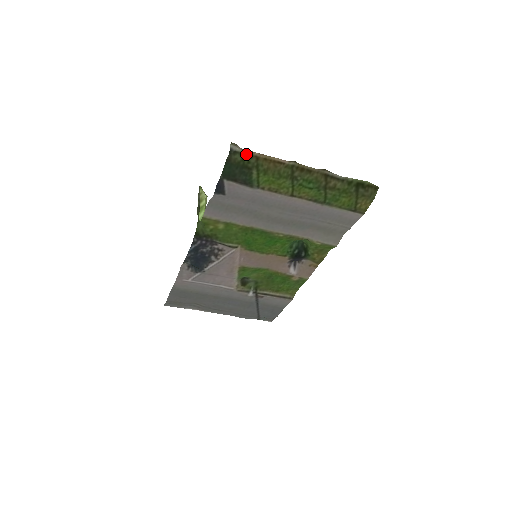
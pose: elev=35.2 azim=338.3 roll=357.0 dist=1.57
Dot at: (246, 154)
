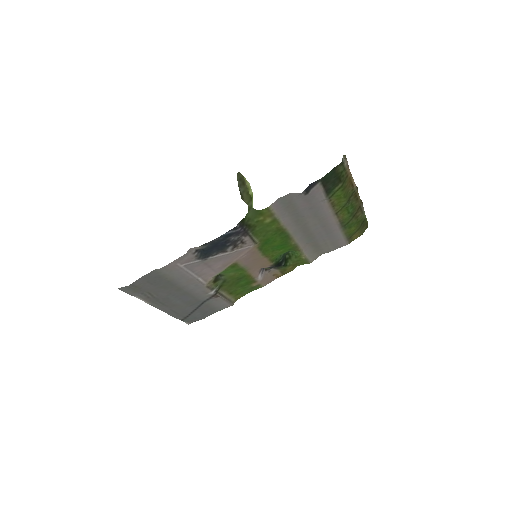
Dot at: (346, 168)
